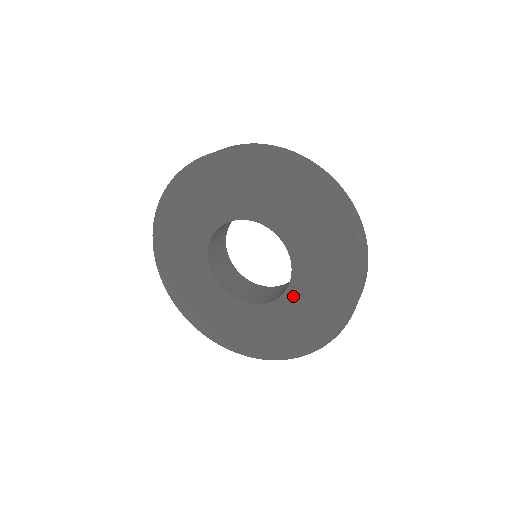
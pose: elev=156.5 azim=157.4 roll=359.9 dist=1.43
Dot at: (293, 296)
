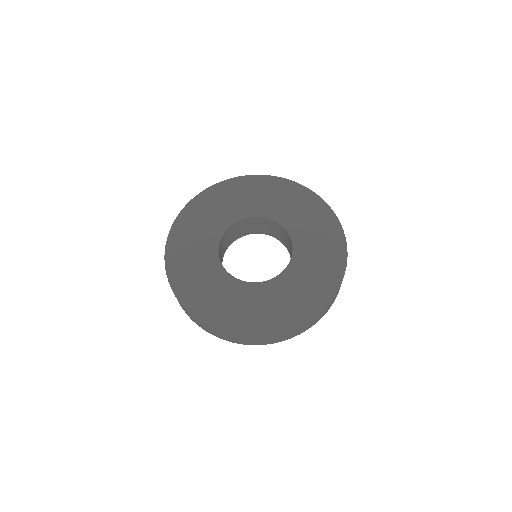
Dot at: (286, 279)
